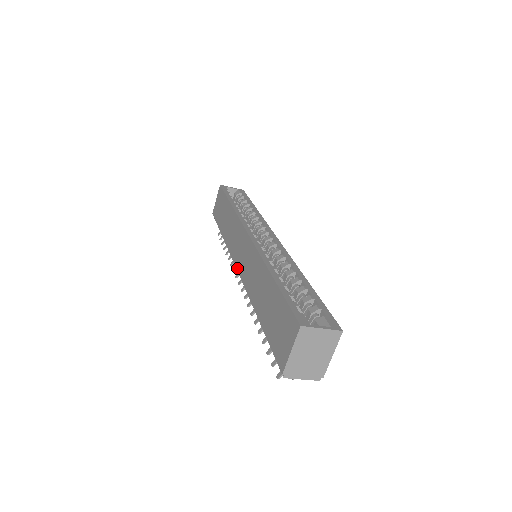
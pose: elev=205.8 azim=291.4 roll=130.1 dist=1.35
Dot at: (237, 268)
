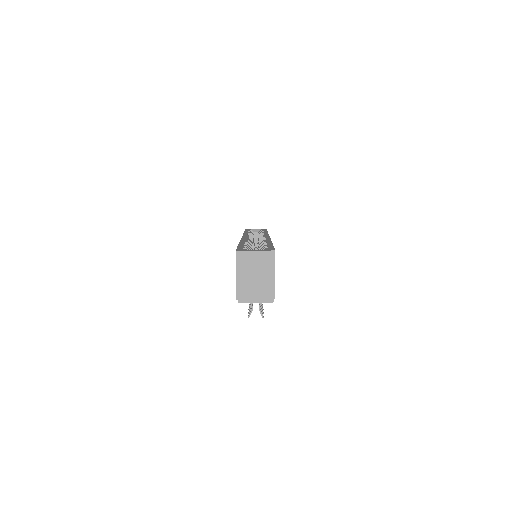
Dot at: occluded
